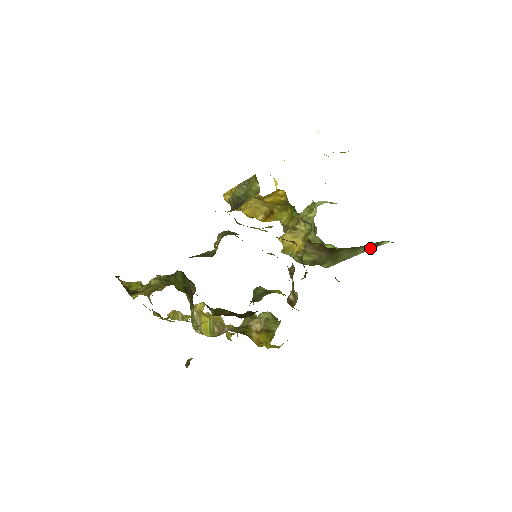
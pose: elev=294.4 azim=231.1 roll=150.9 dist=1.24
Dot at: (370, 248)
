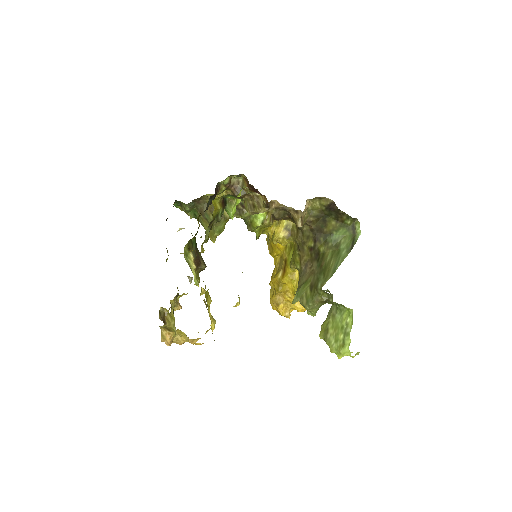
Dot at: (350, 249)
